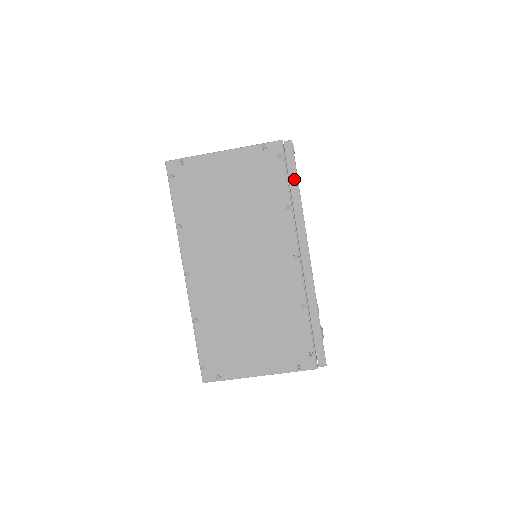
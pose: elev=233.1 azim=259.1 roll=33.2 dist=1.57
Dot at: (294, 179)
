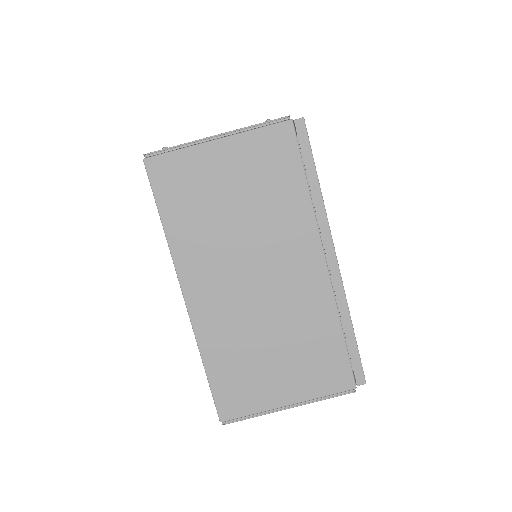
Dot at: occluded
